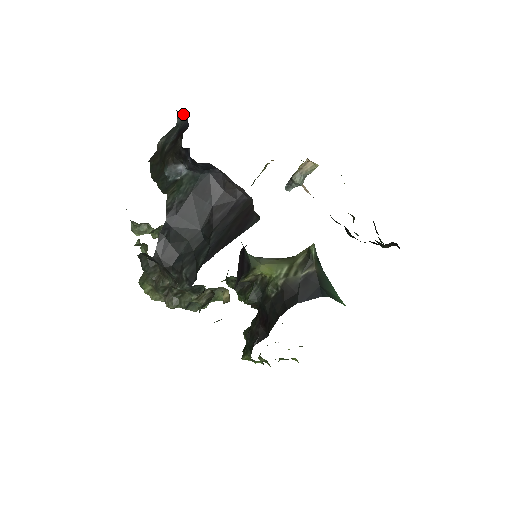
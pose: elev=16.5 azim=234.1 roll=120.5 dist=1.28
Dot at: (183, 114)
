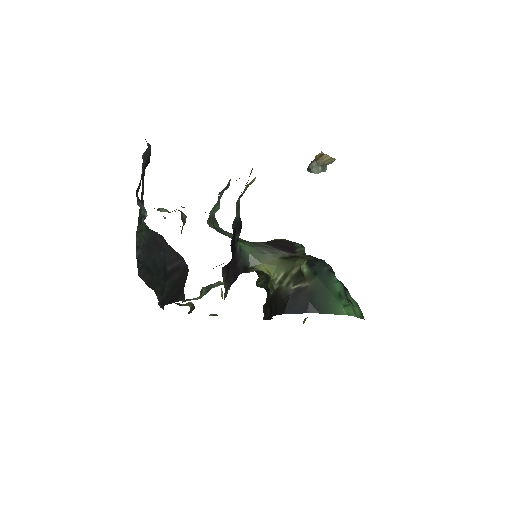
Dot at: occluded
